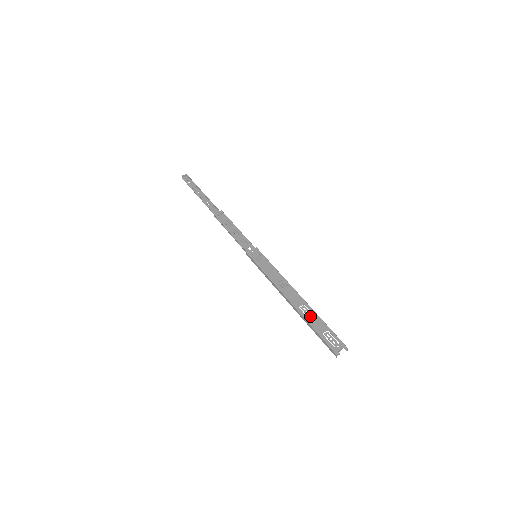
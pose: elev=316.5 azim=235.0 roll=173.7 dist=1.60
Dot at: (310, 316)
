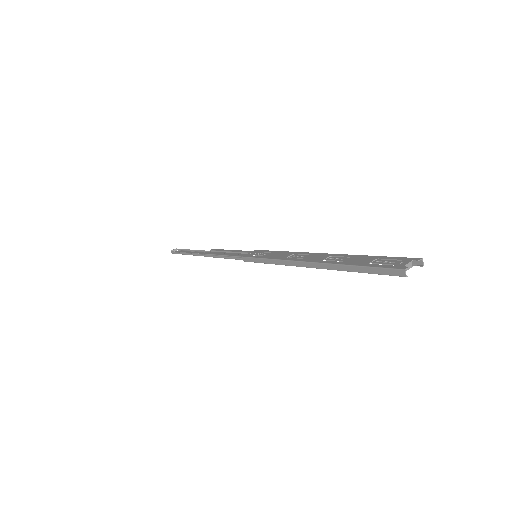
Dot at: occluded
